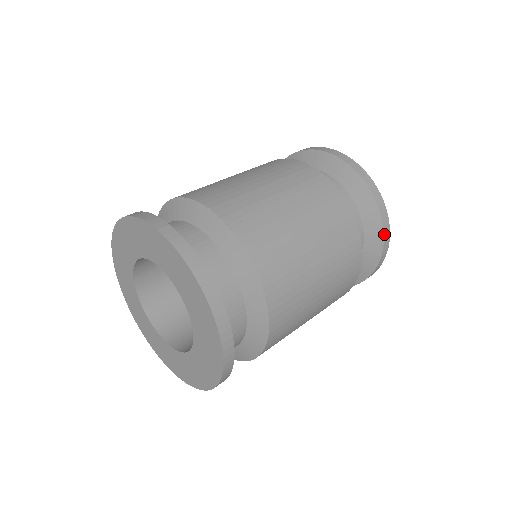
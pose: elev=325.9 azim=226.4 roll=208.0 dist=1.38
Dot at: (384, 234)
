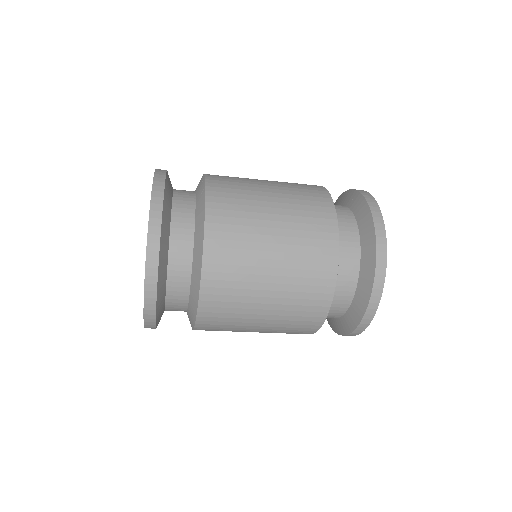
Dot at: (357, 191)
